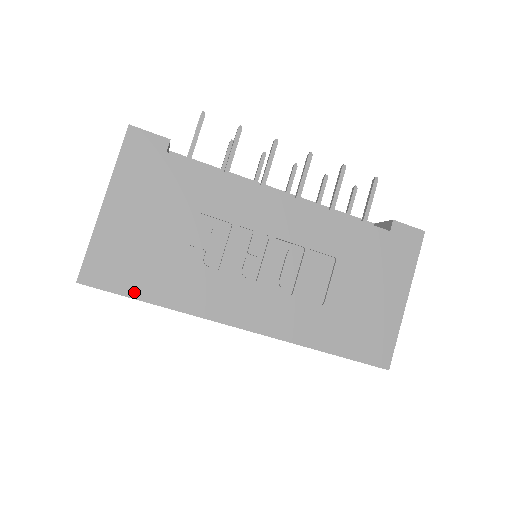
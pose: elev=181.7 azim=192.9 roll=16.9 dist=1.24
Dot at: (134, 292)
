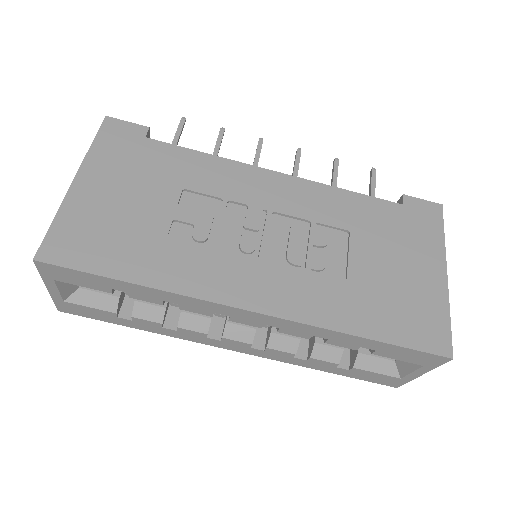
Dot at: (106, 269)
